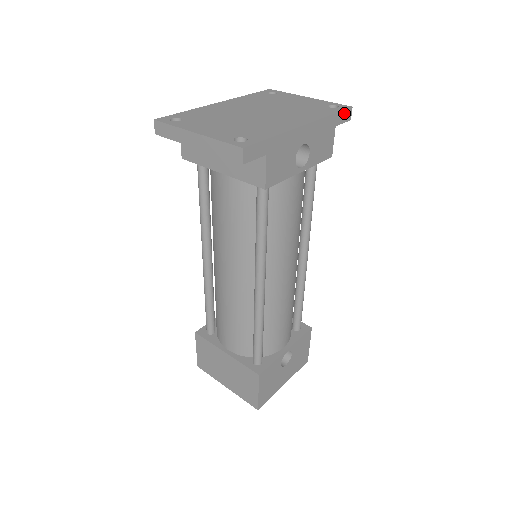
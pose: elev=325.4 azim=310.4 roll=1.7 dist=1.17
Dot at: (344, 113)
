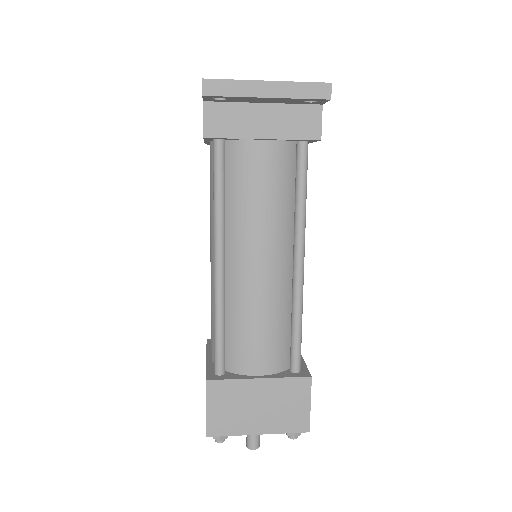
Dot at: occluded
